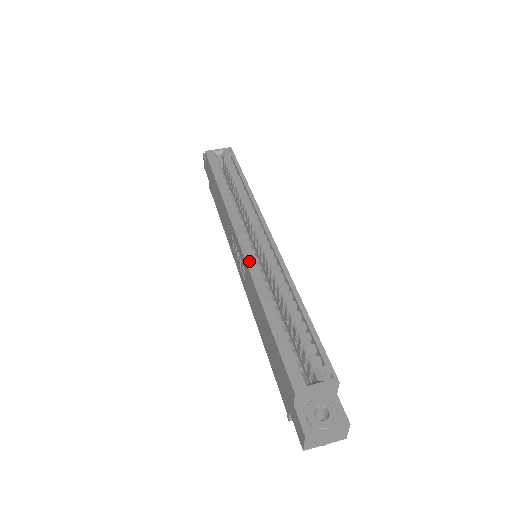
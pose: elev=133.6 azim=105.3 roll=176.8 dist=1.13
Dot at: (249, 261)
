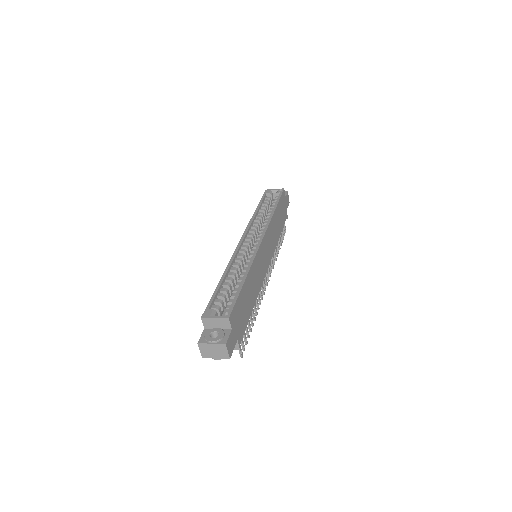
Dot at: (236, 252)
